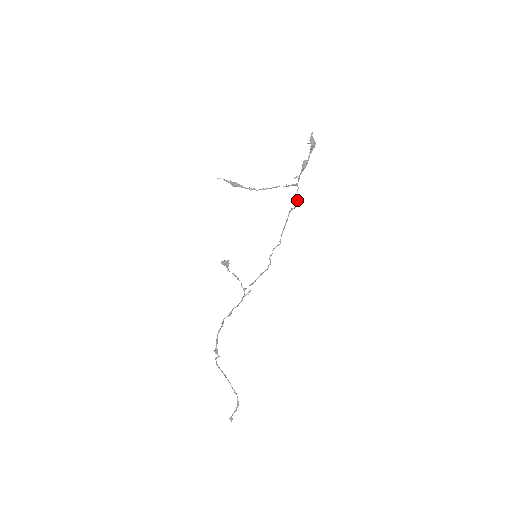
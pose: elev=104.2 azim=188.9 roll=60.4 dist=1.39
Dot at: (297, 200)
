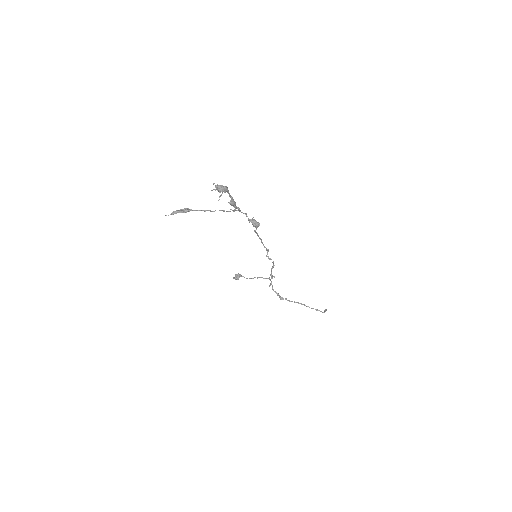
Dot at: (253, 225)
